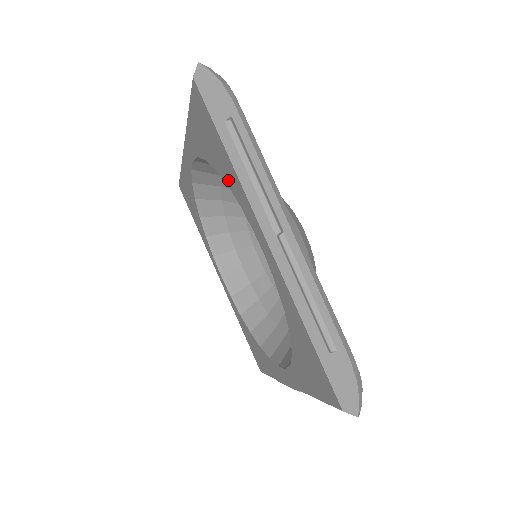
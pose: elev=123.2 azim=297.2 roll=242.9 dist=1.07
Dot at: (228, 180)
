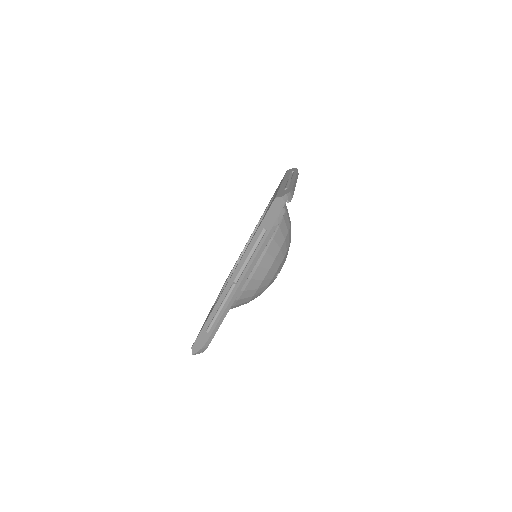
Dot at: occluded
